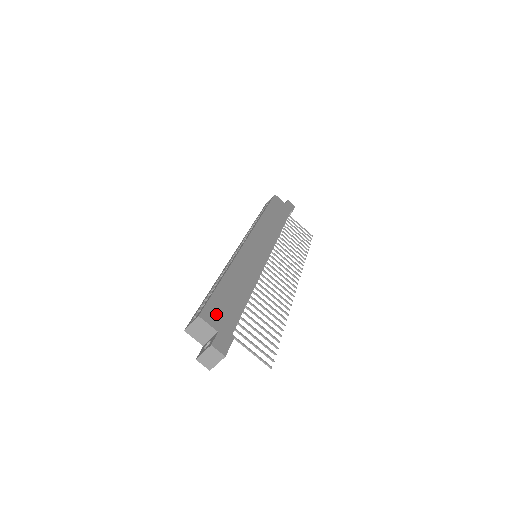
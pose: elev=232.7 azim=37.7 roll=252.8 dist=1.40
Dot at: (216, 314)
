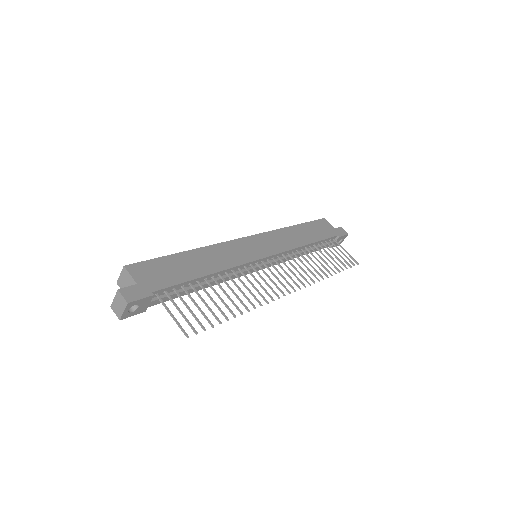
Dot at: (148, 272)
